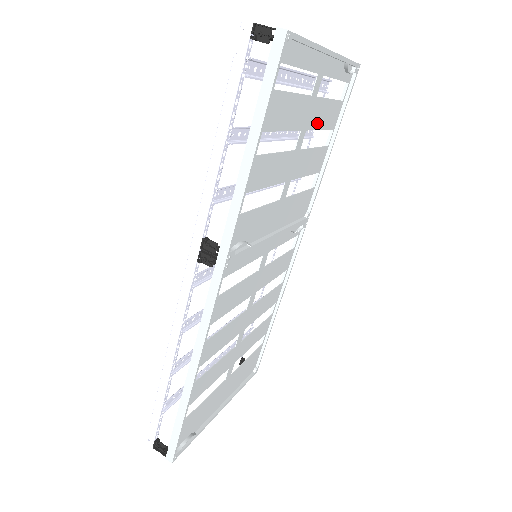
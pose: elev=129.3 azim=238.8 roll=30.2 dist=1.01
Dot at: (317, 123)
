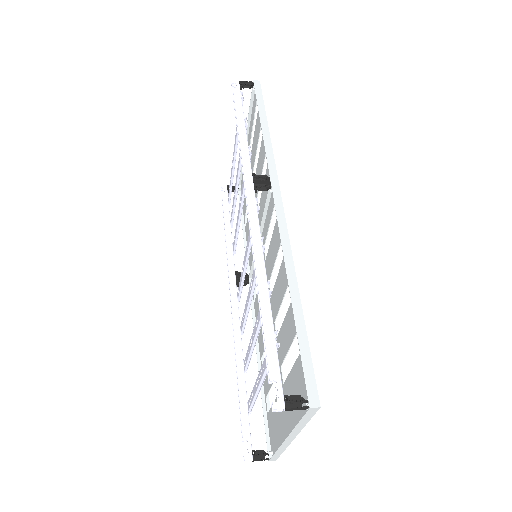
Dot at: occluded
